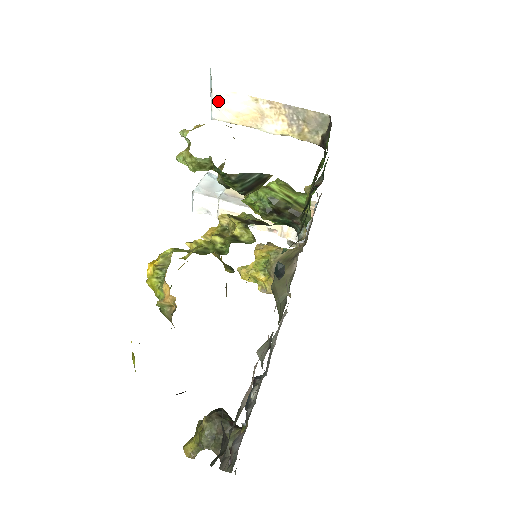
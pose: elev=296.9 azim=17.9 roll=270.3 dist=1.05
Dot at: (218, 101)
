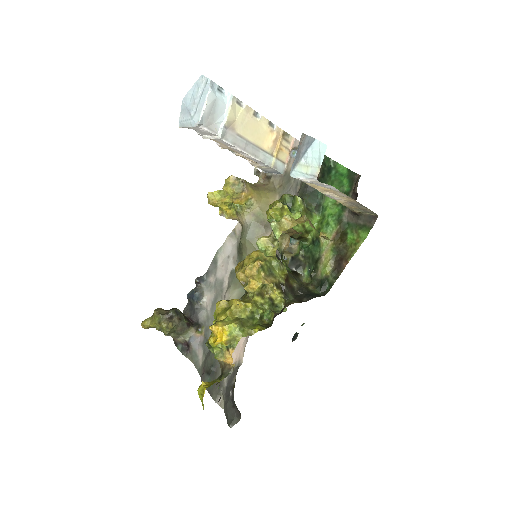
Dot at: (312, 182)
